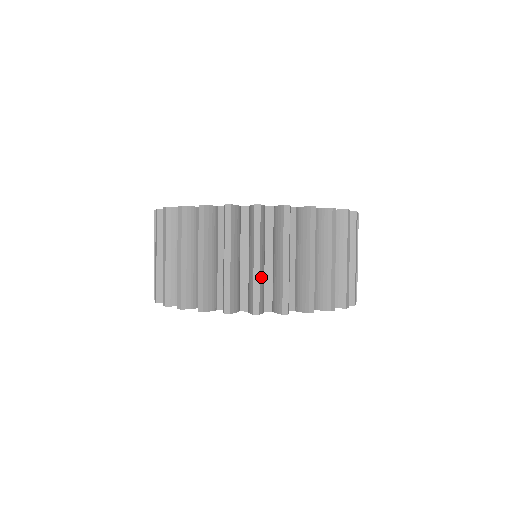
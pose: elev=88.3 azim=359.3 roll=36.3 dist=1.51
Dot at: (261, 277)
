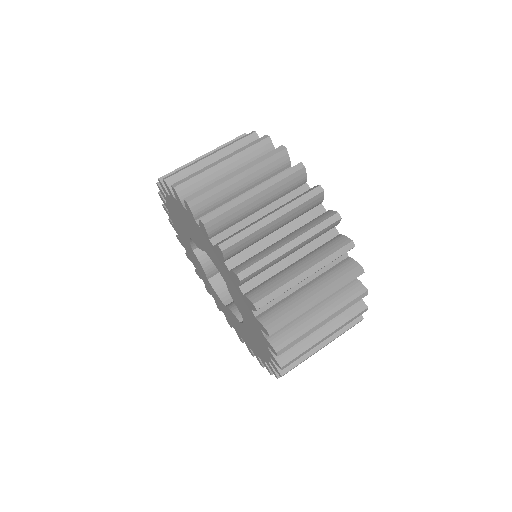
Dot at: (241, 207)
